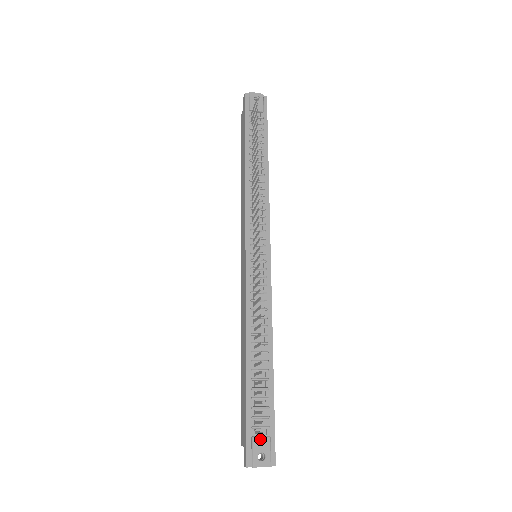
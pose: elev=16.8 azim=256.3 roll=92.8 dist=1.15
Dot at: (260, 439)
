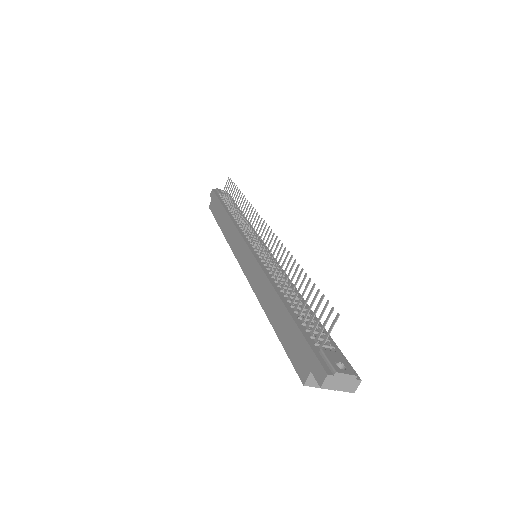
Dot at: (330, 352)
